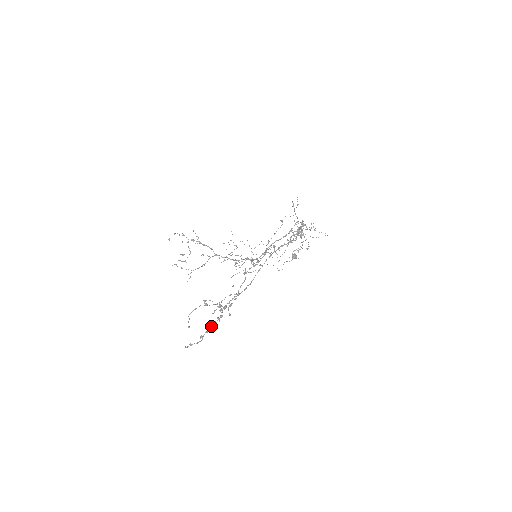
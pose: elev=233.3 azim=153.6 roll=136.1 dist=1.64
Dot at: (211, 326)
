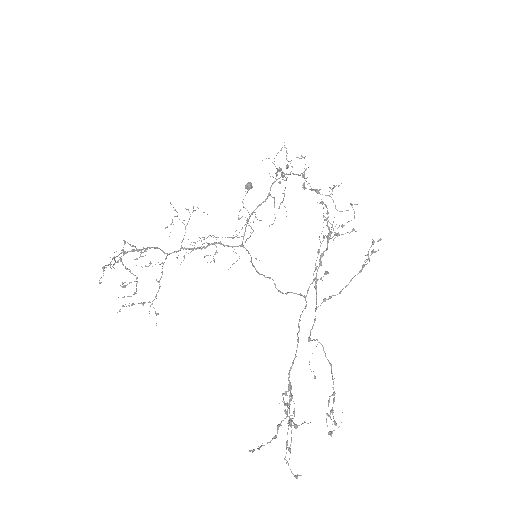
Dot at: (291, 427)
